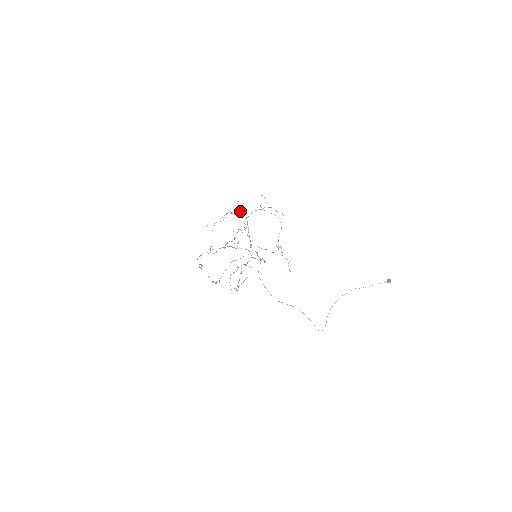
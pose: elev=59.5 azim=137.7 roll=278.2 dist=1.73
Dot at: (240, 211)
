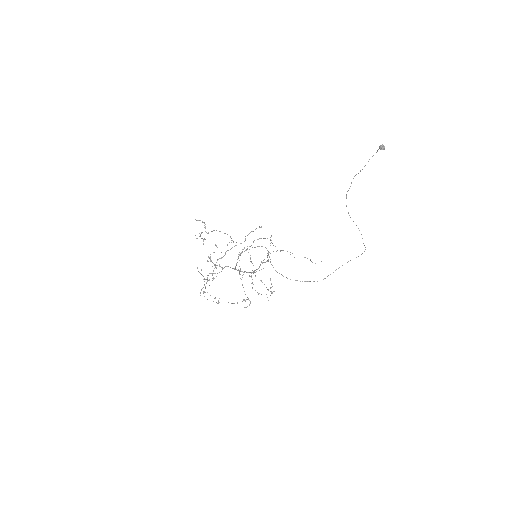
Dot at: occluded
